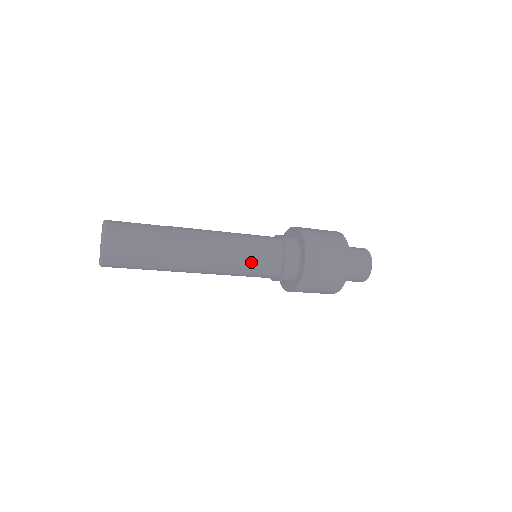
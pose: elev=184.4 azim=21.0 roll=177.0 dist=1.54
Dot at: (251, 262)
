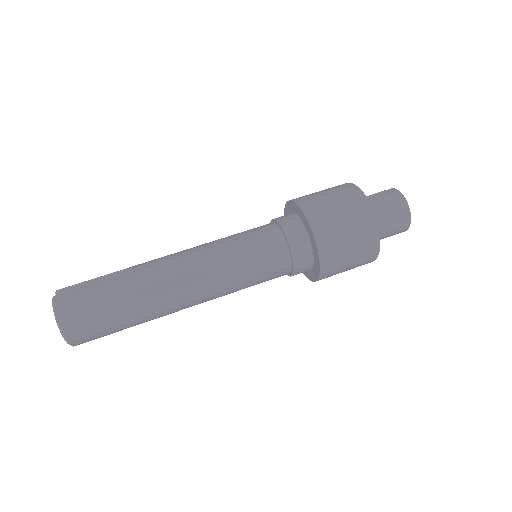
Dot at: (250, 277)
